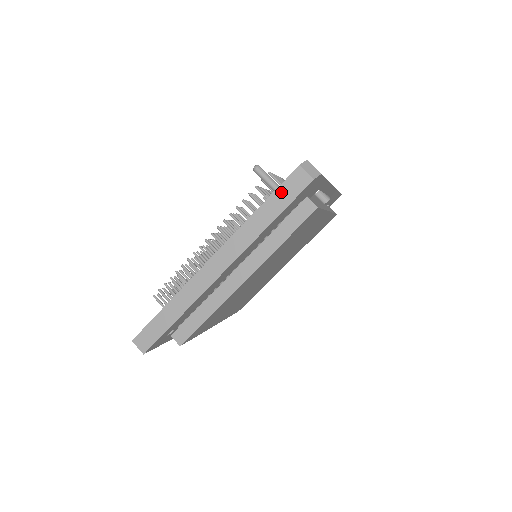
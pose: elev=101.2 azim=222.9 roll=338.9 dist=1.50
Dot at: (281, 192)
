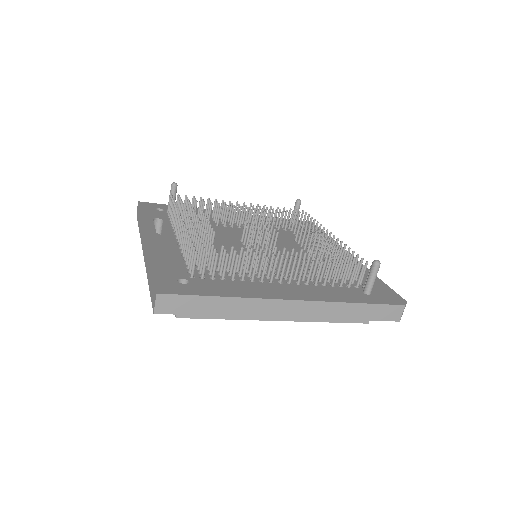
Dot at: (380, 309)
